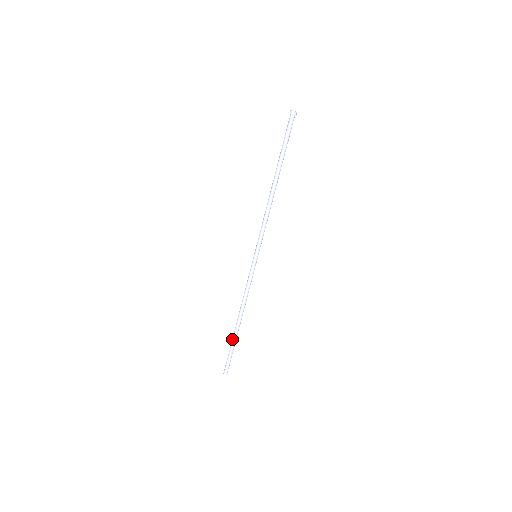
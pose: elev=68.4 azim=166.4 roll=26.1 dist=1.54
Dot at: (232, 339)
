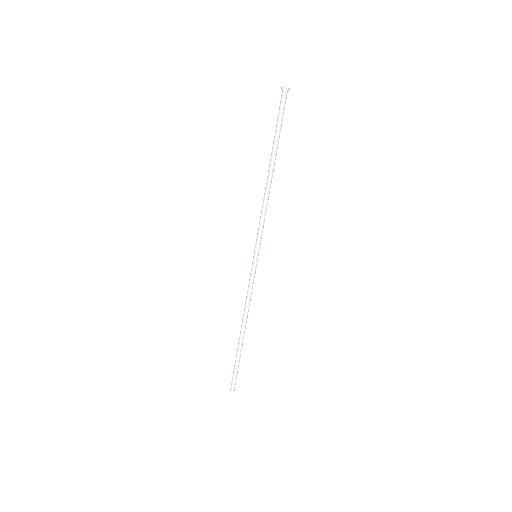
Dot at: (238, 353)
